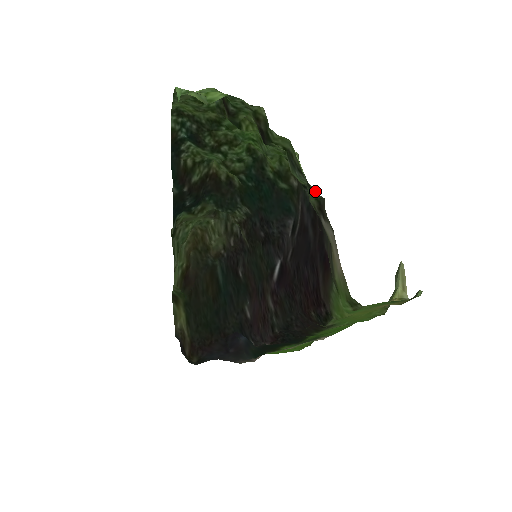
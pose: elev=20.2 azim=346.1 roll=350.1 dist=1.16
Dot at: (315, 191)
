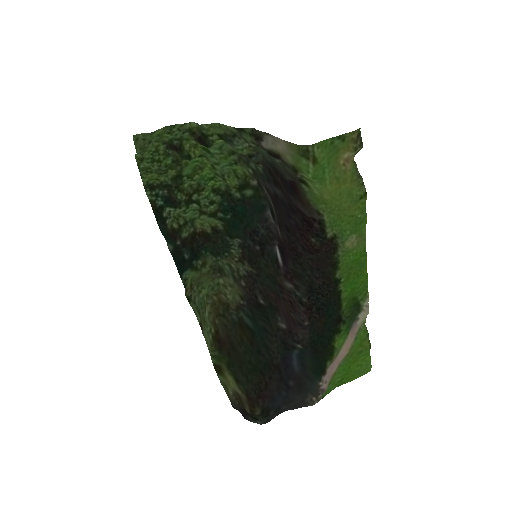
Dot at: (245, 128)
